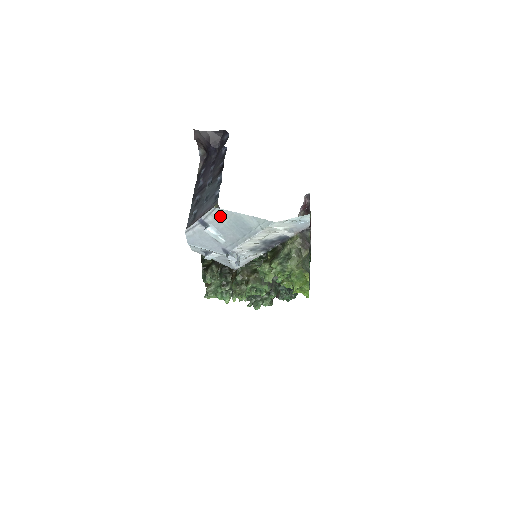
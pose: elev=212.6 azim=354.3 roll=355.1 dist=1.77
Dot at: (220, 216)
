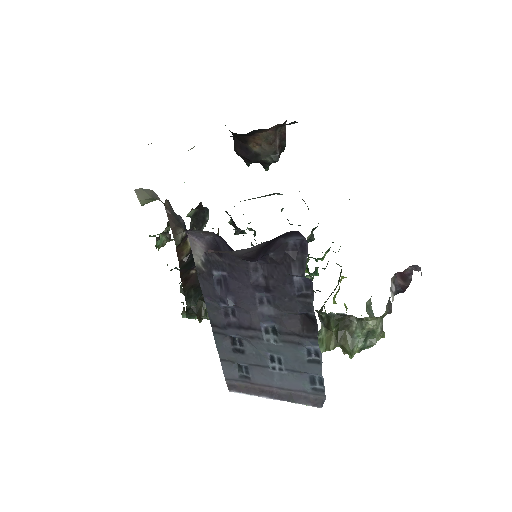
Dot at: occluded
